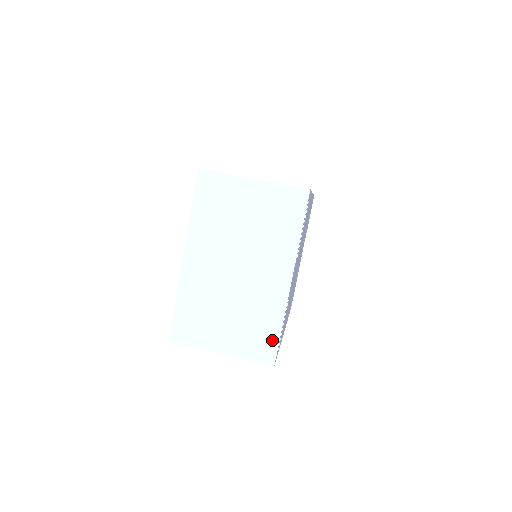
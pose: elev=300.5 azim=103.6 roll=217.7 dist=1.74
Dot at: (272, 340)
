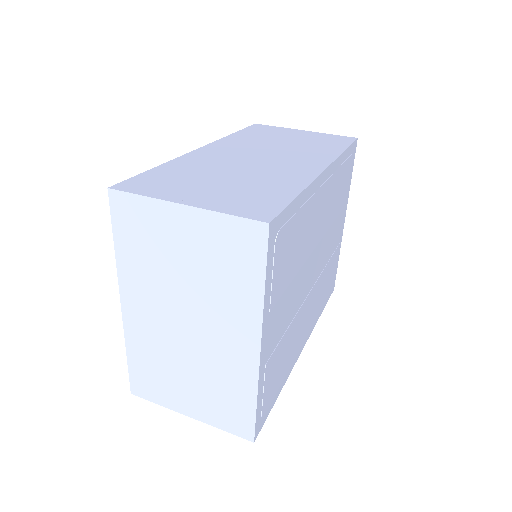
Dot at: (246, 415)
